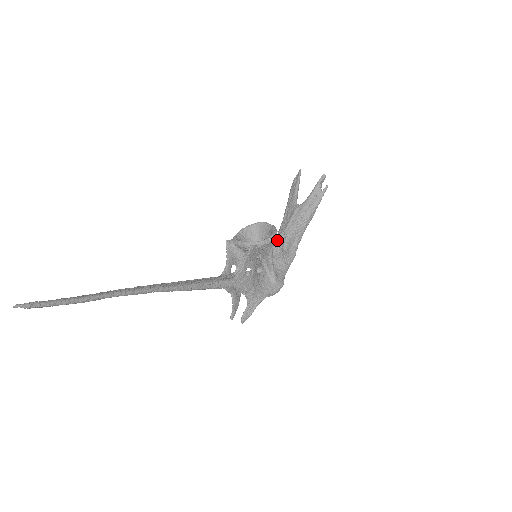
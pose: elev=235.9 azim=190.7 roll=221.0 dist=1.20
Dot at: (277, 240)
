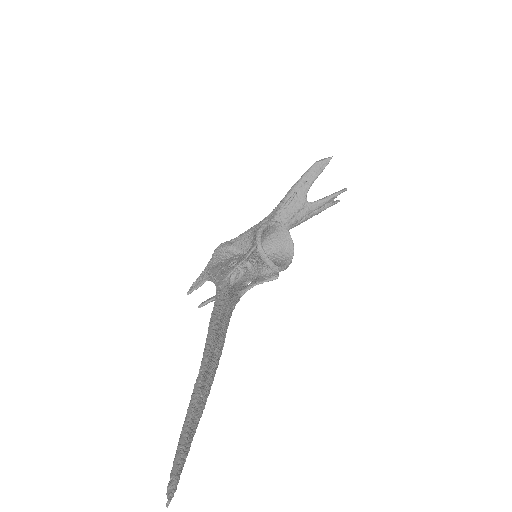
Dot at: occluded
